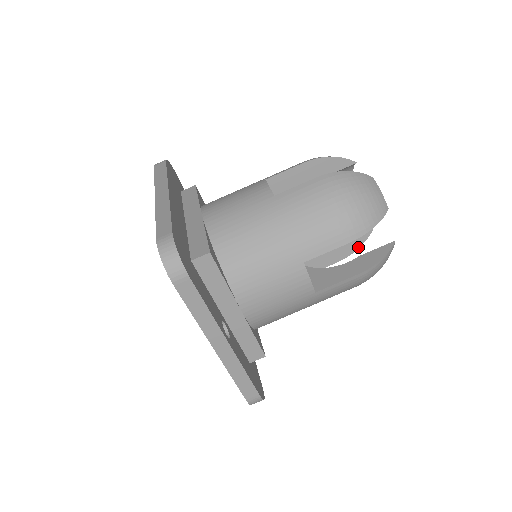
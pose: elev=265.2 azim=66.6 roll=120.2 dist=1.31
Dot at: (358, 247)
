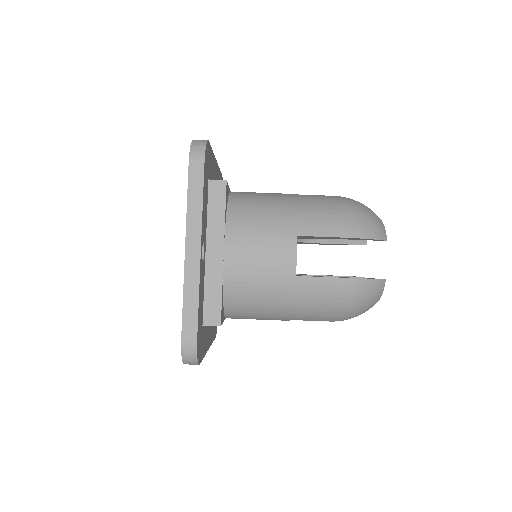
Dot at: occluded
